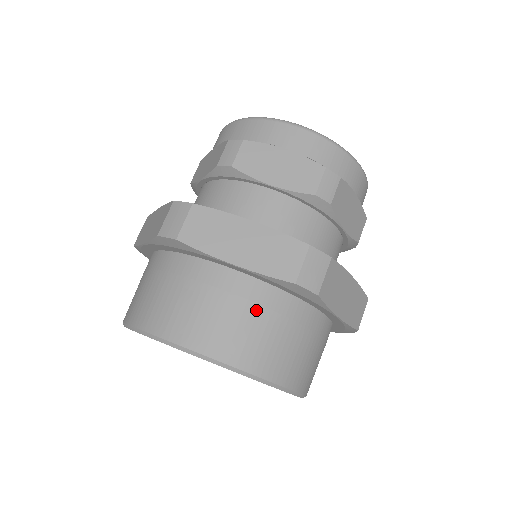
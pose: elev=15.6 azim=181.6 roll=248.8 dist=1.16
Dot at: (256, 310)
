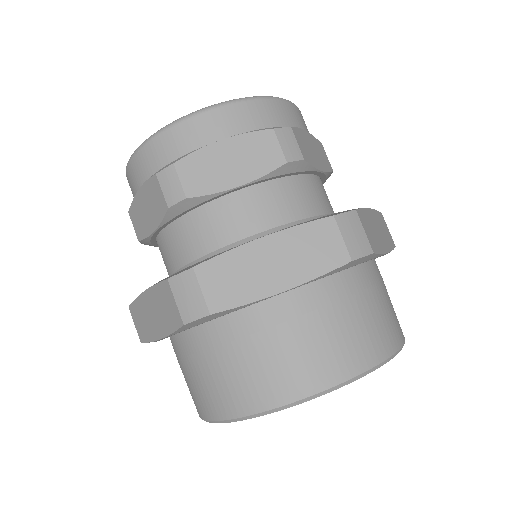
Dot at: (331, 312)
